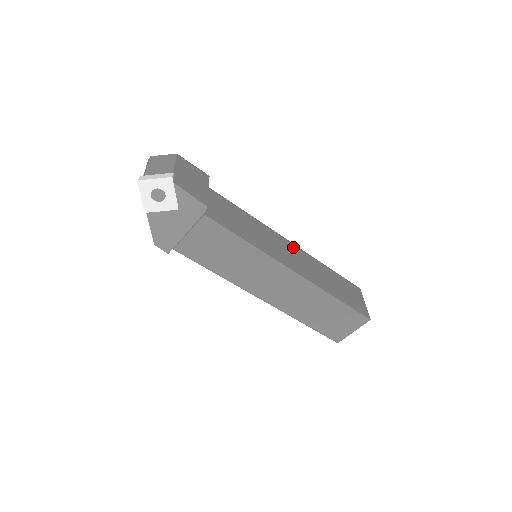
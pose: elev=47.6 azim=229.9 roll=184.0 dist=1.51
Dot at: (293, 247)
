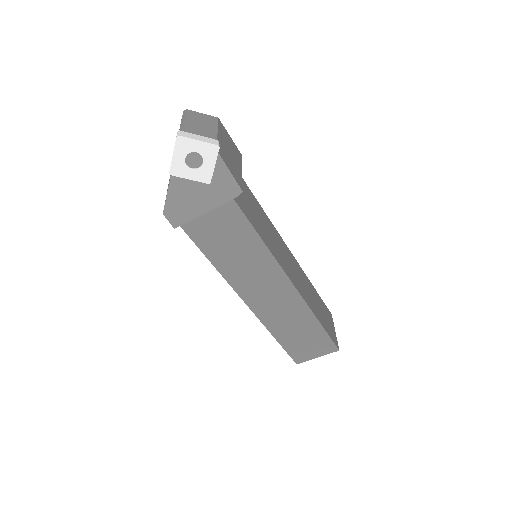
Dot at: (292, 256)
